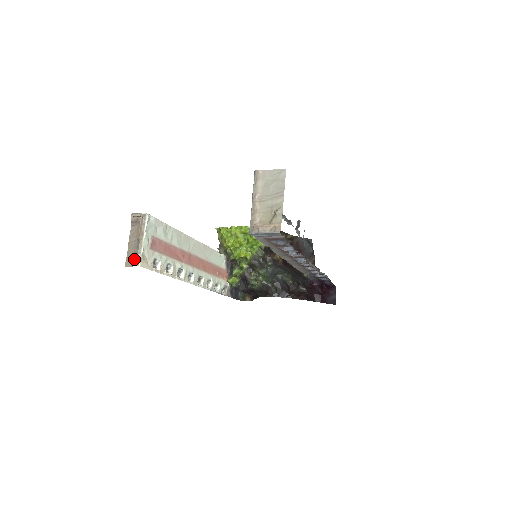
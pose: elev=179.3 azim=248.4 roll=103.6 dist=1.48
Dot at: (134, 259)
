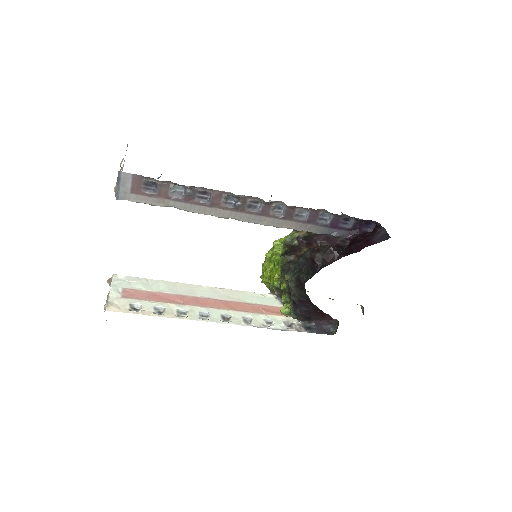
Dot at: occluded
